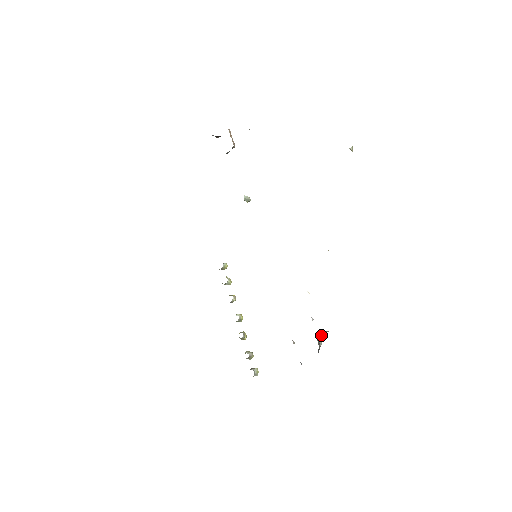
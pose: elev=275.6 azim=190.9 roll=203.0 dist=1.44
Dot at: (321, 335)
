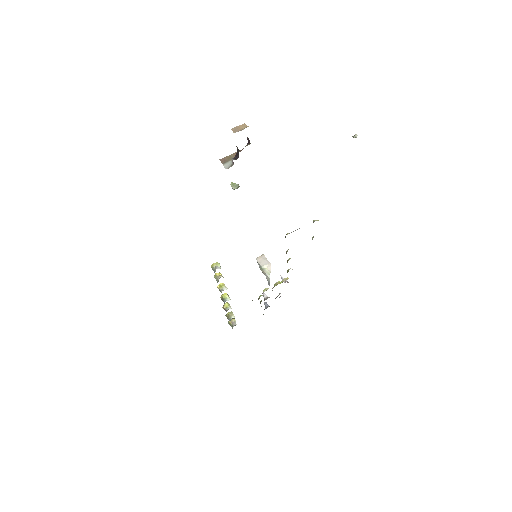
Dot at: (267, 267)
